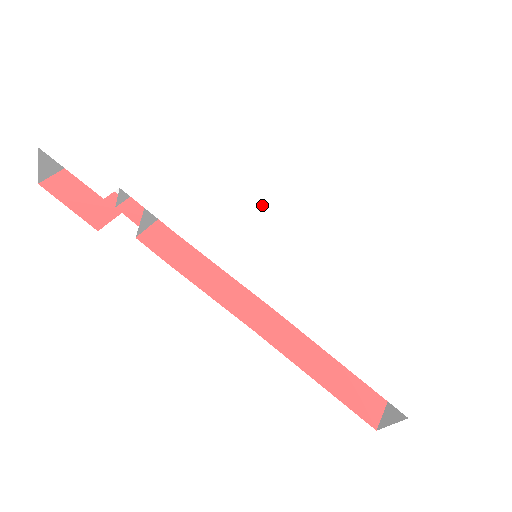
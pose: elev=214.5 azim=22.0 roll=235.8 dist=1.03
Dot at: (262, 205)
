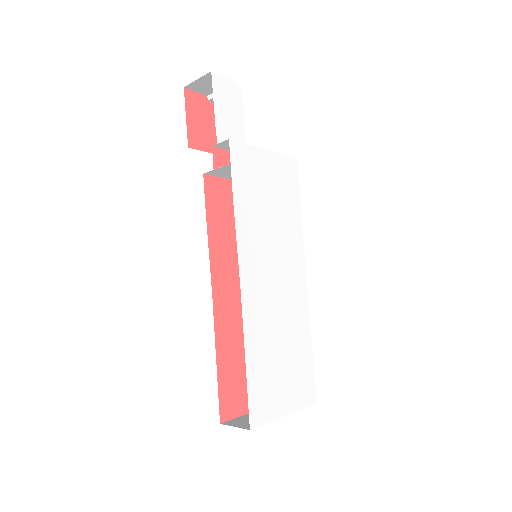
Dot at: (288, 233)
